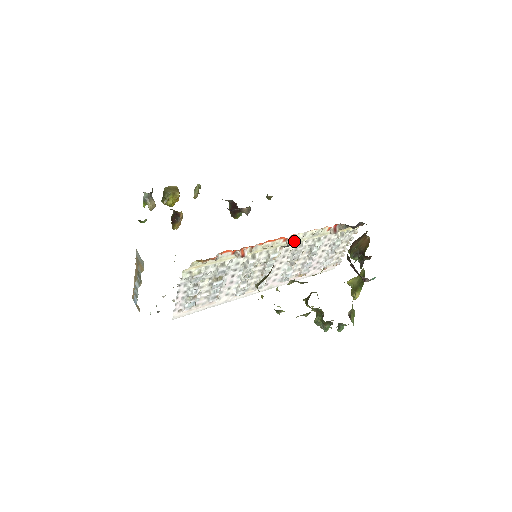
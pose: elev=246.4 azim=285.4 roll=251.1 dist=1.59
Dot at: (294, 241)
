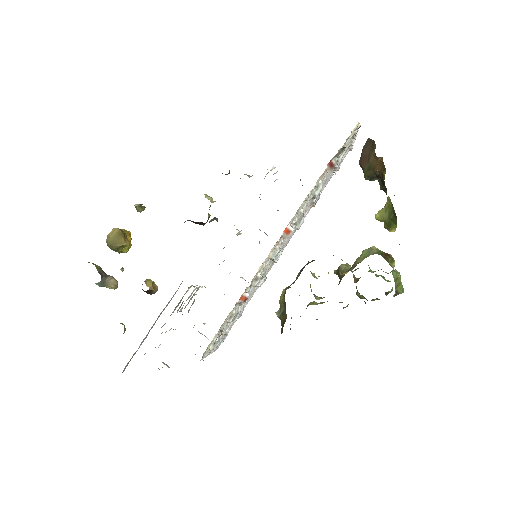
Dot at: (290, 229)
